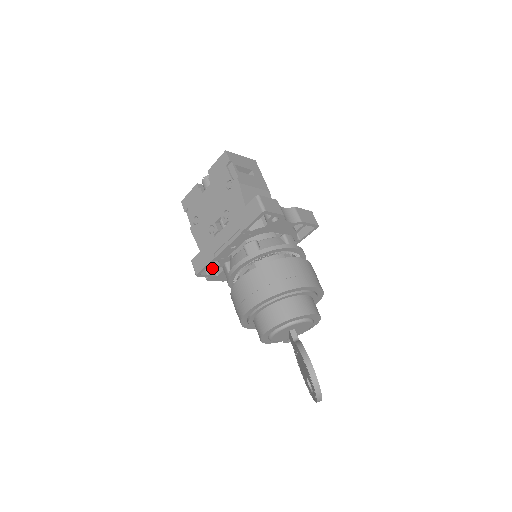
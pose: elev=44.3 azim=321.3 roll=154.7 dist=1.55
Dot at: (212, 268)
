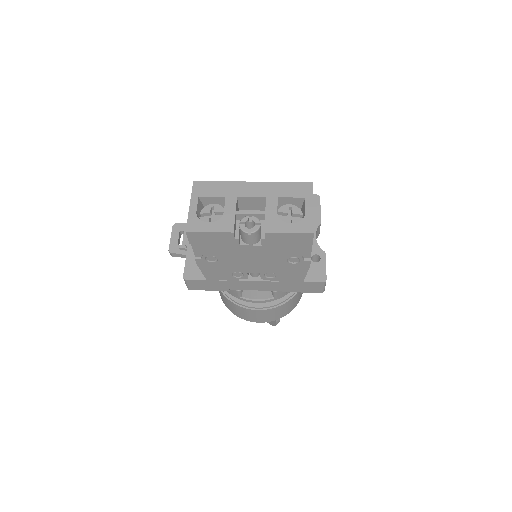
Dot at: occluded
